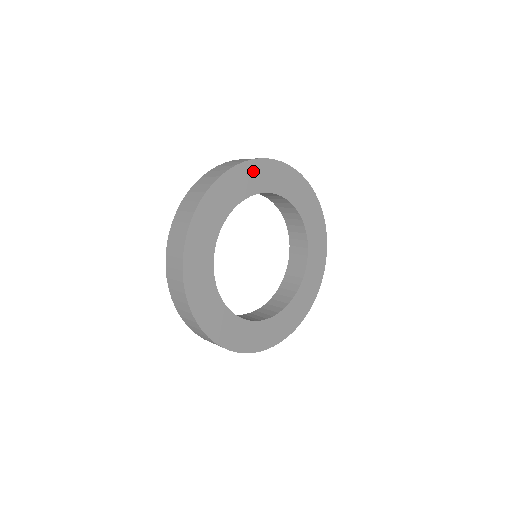
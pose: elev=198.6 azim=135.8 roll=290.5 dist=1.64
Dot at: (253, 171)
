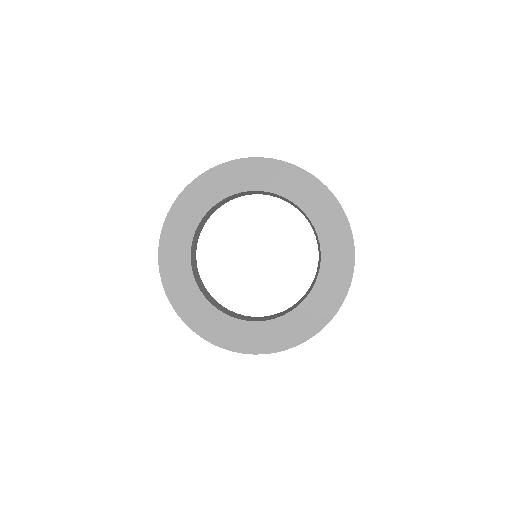
Dot at: (207, 183)
